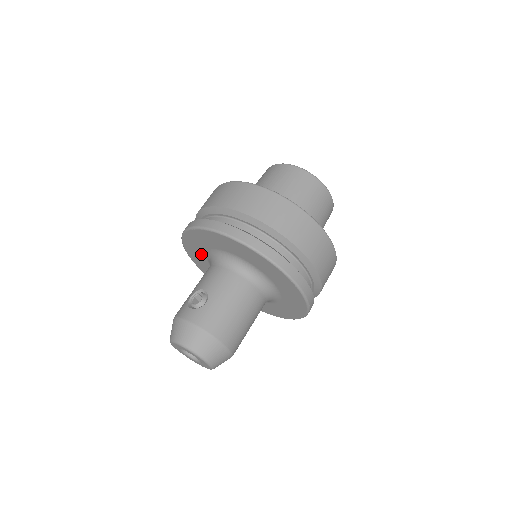
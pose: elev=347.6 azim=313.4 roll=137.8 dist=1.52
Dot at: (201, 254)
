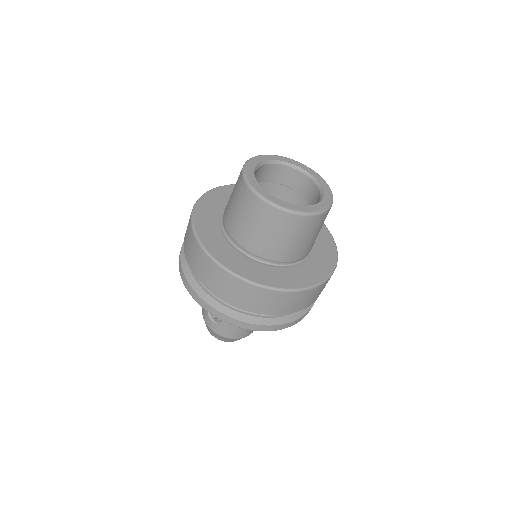
Dot at: occluded
